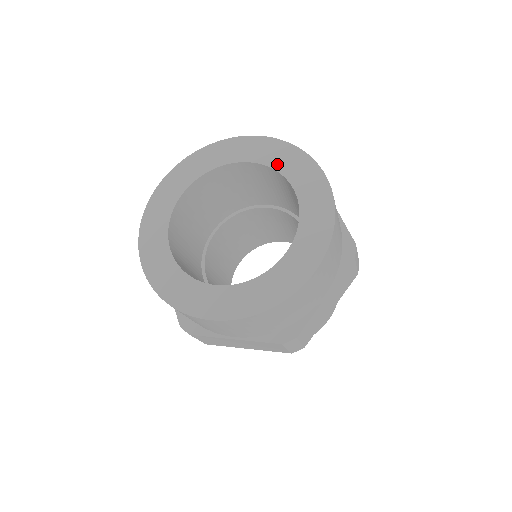
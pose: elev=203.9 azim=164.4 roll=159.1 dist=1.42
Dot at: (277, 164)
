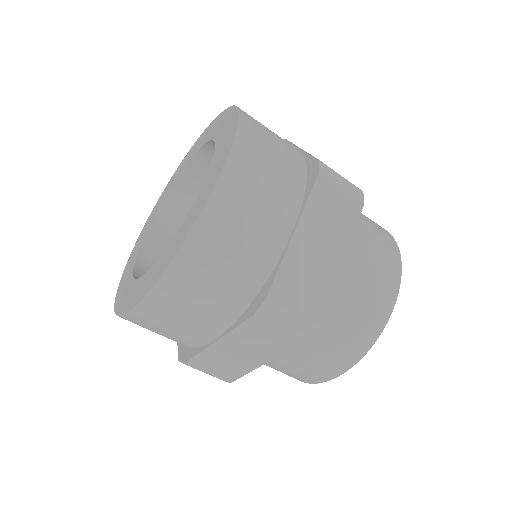
Dot at: (208, 137)
